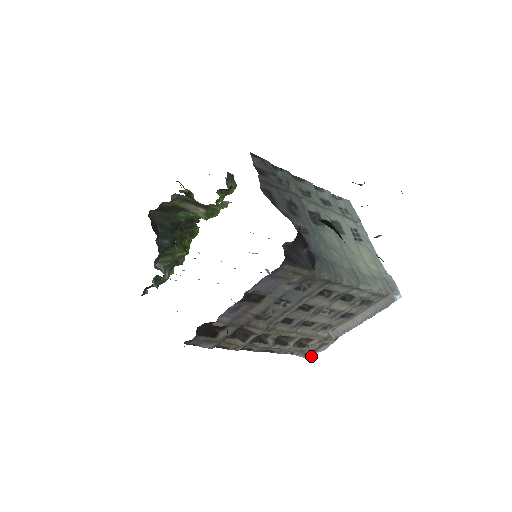
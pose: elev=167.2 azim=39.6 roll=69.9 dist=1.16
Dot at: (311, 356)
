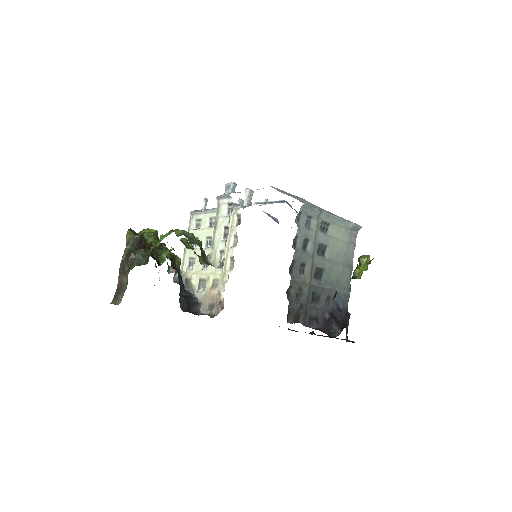
Dot at: occluded
